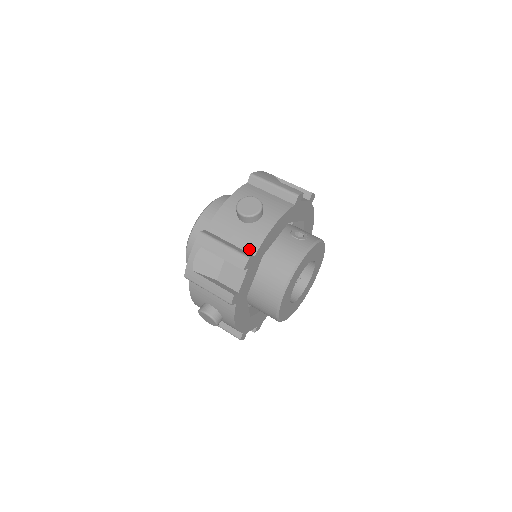
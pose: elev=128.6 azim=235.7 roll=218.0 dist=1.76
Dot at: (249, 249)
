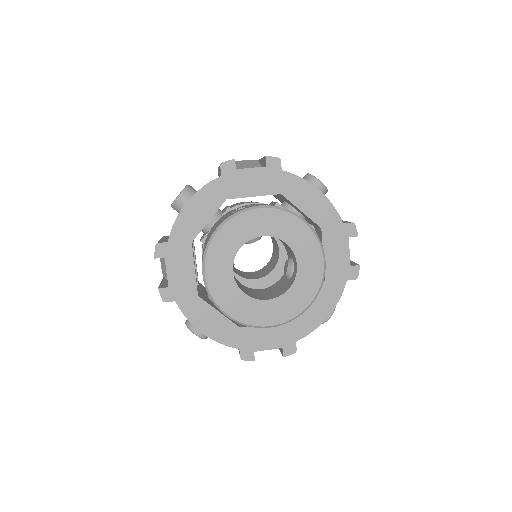
Dot at: occluded
